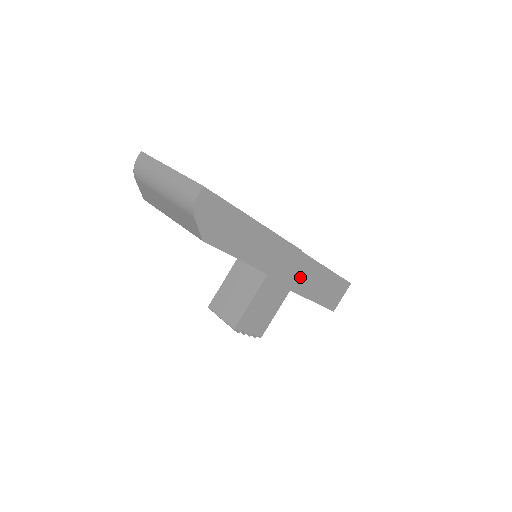
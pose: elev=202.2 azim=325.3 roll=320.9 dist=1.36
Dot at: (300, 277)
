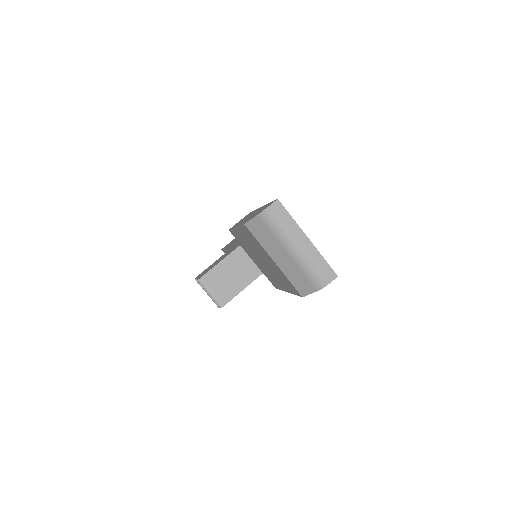
Dot at: occluded
